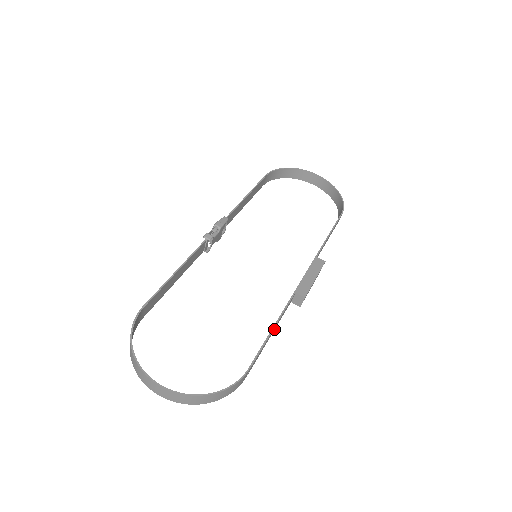
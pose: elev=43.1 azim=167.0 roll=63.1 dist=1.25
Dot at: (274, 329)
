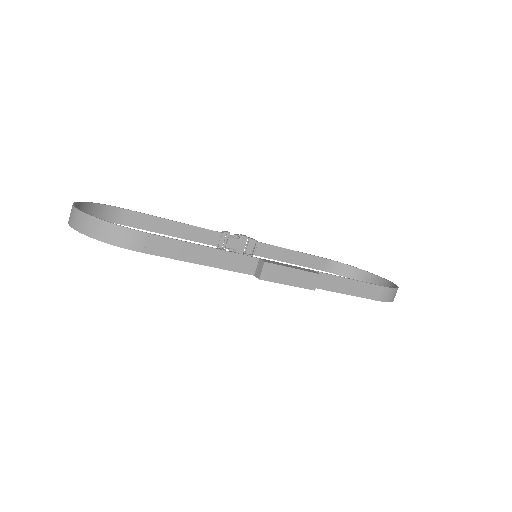
Dot at: (211, 263)
